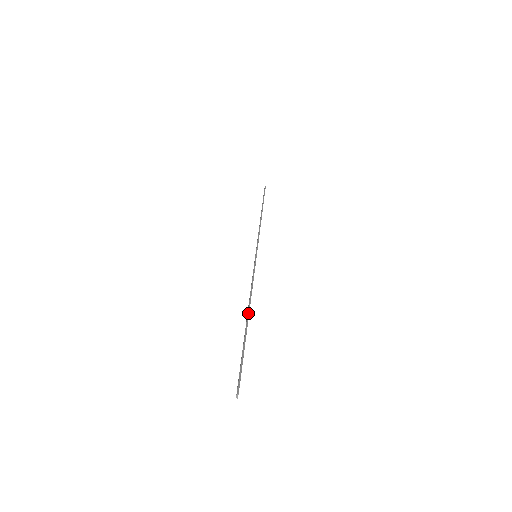
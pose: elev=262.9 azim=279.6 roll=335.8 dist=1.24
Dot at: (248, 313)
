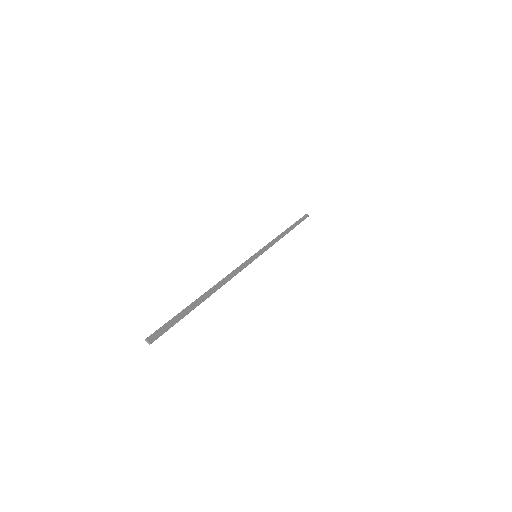
Dot at: (208, 290)
